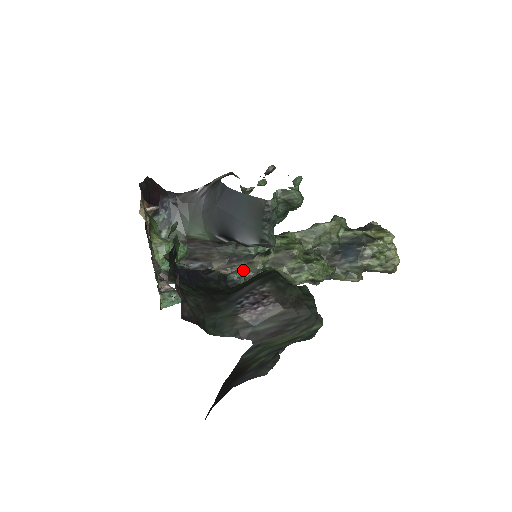
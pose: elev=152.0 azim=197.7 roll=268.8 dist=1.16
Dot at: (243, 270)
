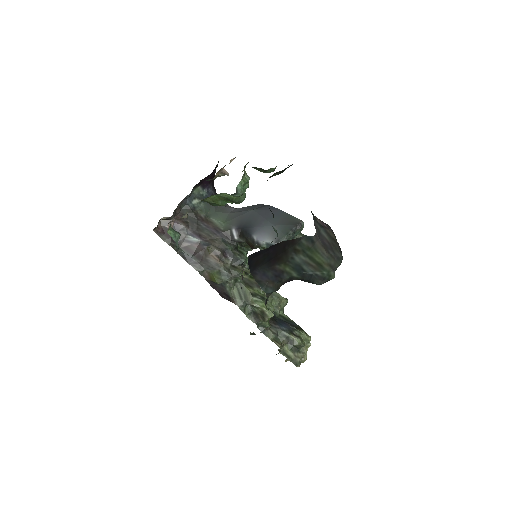
Dot at: (227, 267)
